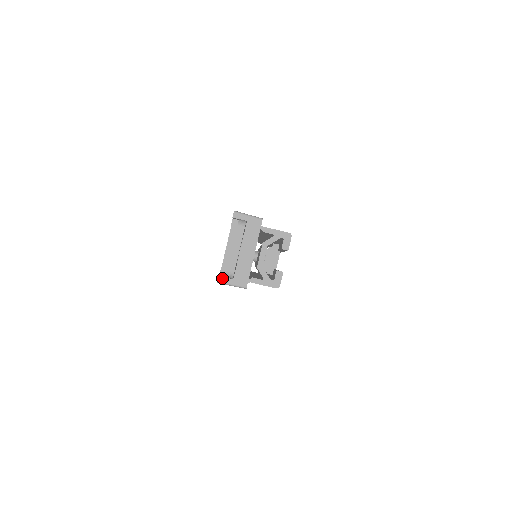
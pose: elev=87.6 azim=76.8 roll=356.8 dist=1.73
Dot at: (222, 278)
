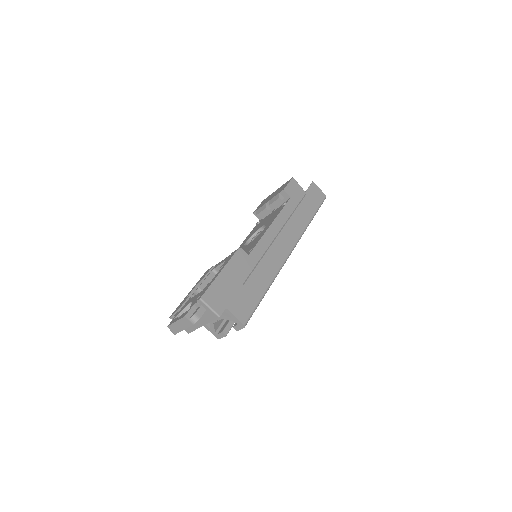
Dot at: occluded
